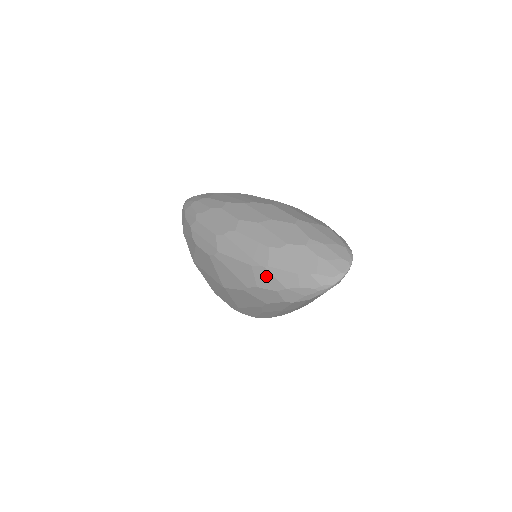
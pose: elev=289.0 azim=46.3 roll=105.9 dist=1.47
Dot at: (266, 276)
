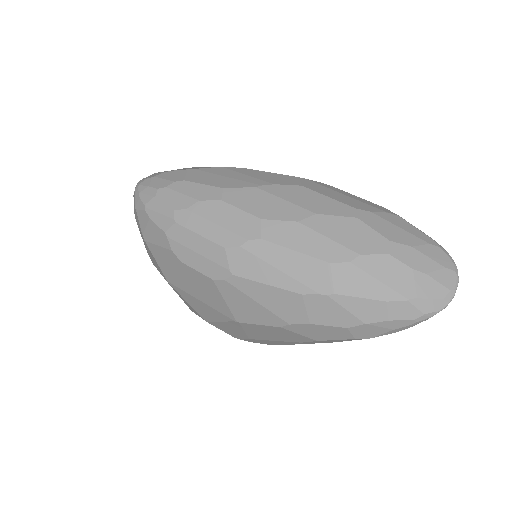
Dot at: (329, 308)
